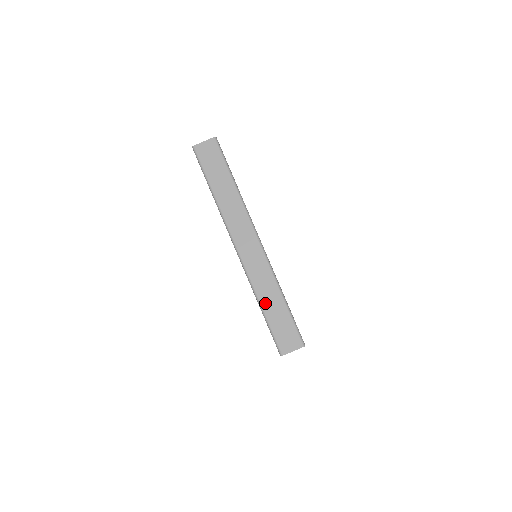
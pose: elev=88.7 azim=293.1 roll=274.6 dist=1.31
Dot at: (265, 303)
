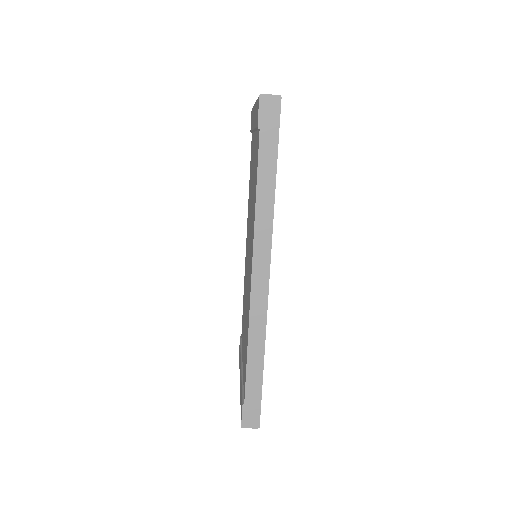
Dot at: occluded
